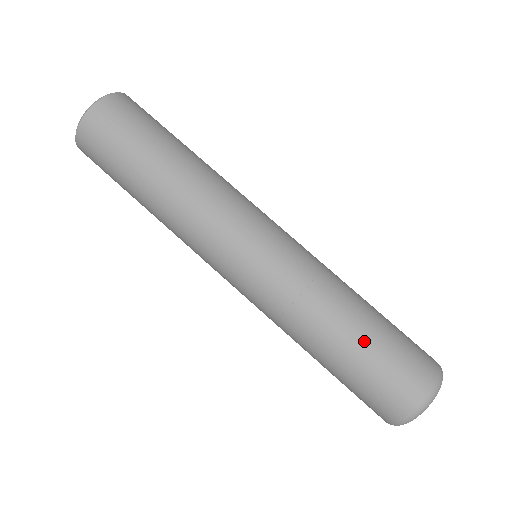
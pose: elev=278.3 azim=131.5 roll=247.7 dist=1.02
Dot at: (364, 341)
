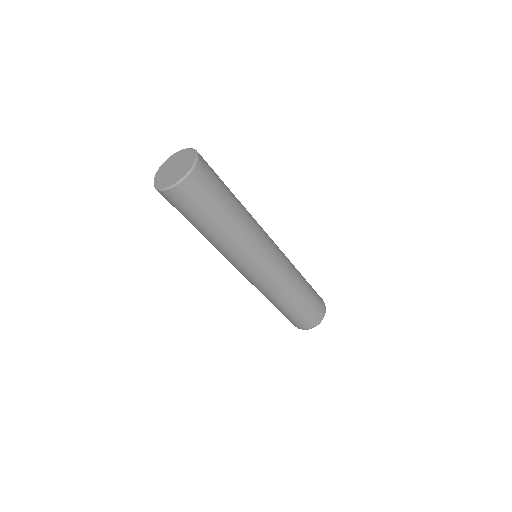
Dot at: (295, 310)
